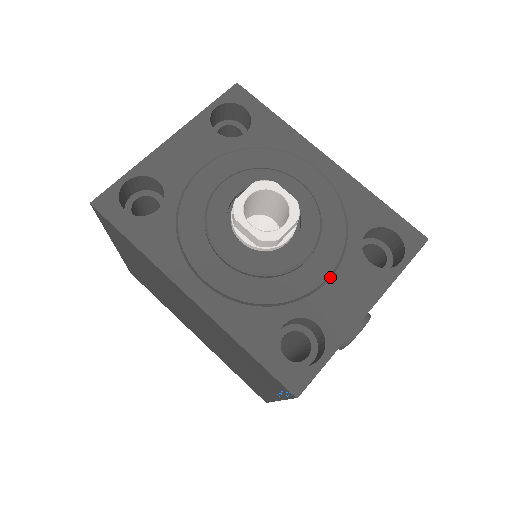
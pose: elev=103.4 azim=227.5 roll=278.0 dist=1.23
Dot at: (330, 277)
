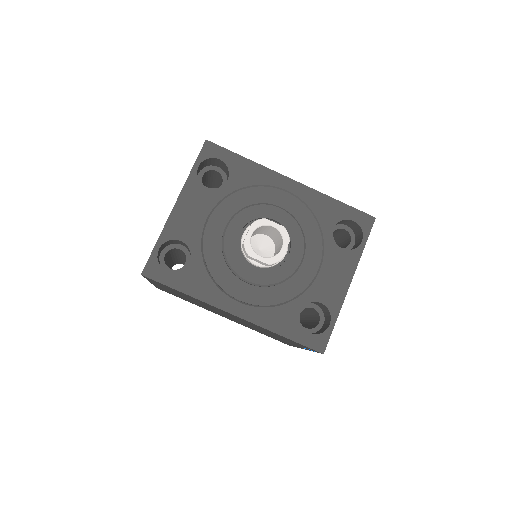
Dot at: (320, 268)
